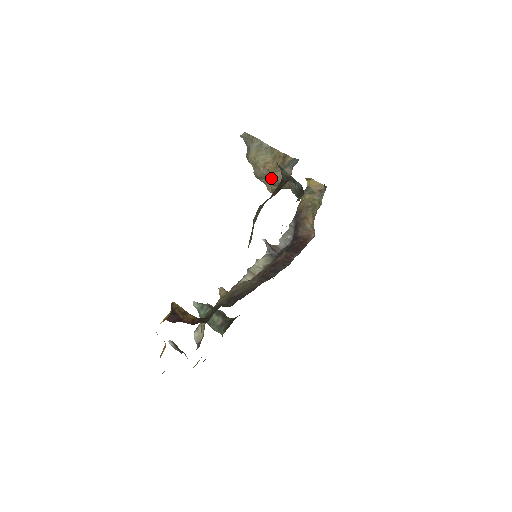
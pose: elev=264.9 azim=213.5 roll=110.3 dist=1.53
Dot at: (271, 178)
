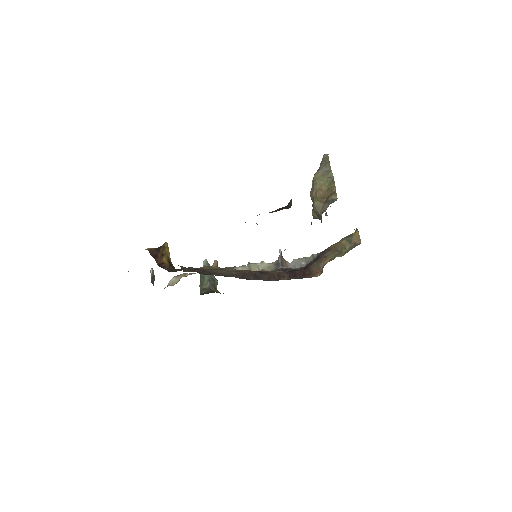
Dot at: (314, 204)
